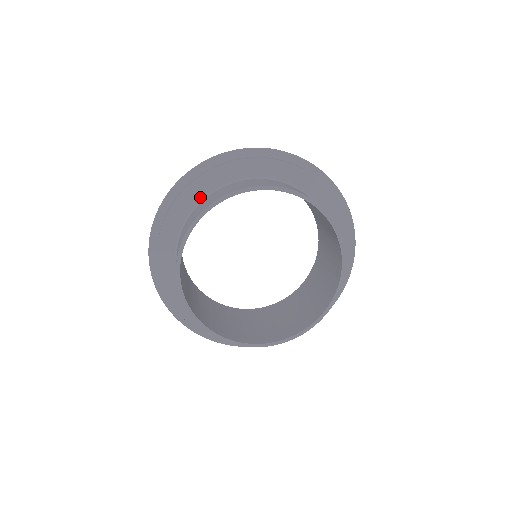
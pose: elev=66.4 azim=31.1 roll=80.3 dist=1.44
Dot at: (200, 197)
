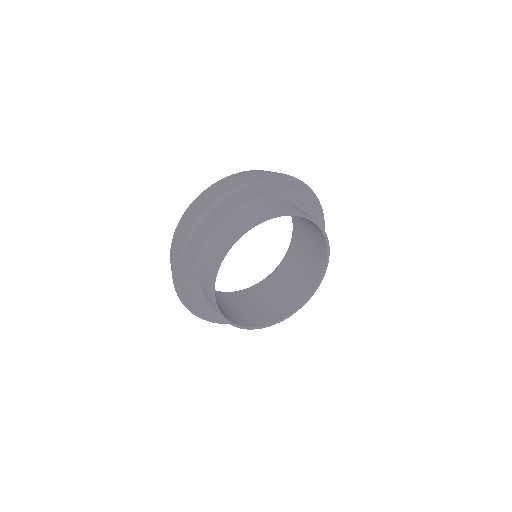
Dot at: (195, 262)
